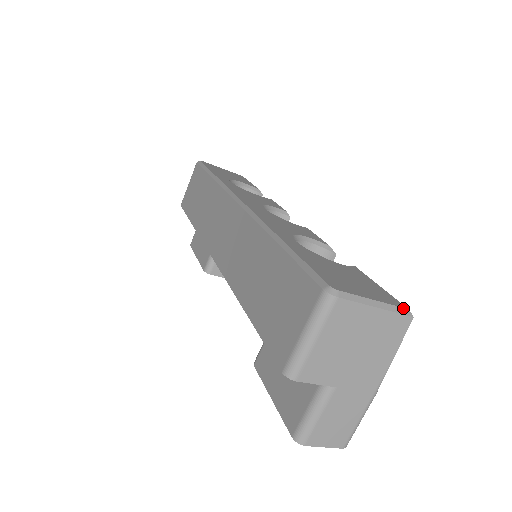
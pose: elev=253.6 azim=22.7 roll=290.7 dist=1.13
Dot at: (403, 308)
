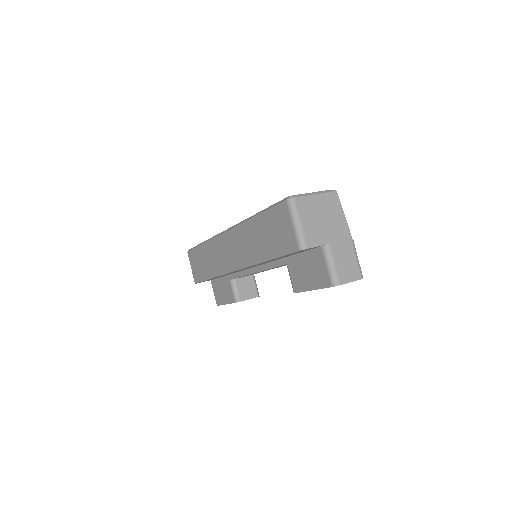
Dot at: (329, 190)
